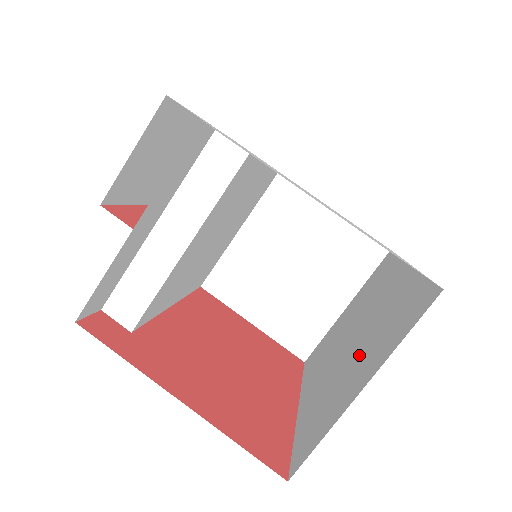
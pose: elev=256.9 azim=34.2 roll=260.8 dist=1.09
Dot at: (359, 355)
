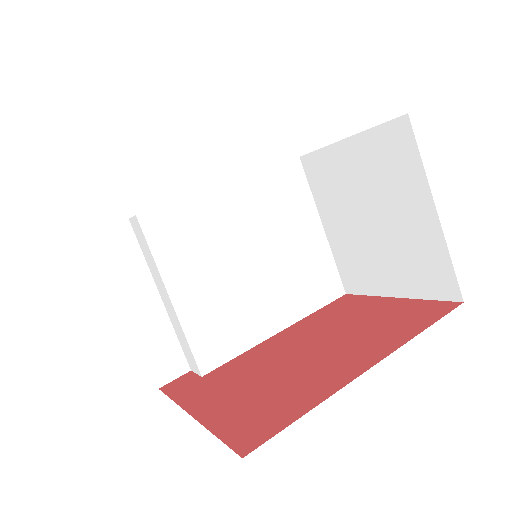
Dot at: occluded
